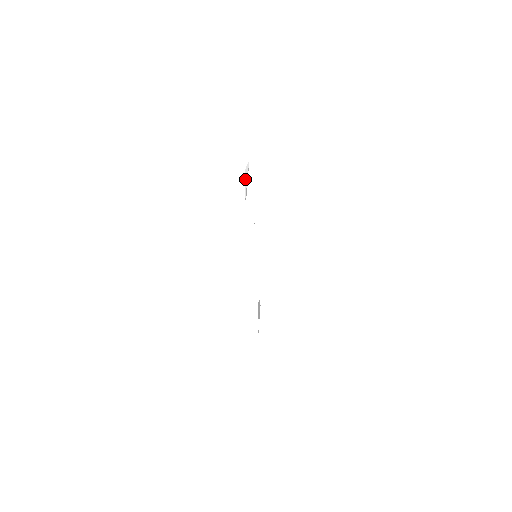
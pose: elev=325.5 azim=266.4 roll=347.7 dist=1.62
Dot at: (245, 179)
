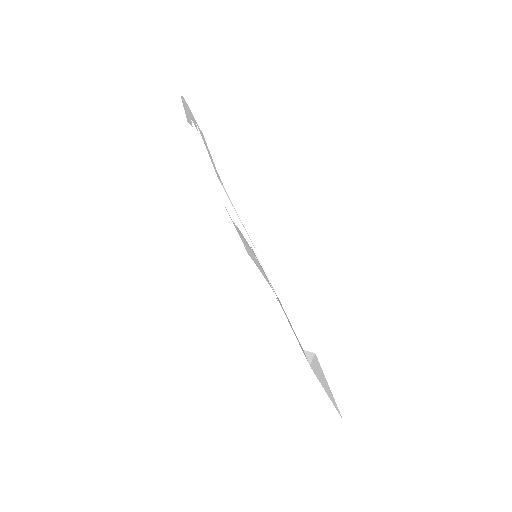
Dot at: (307, 357)
